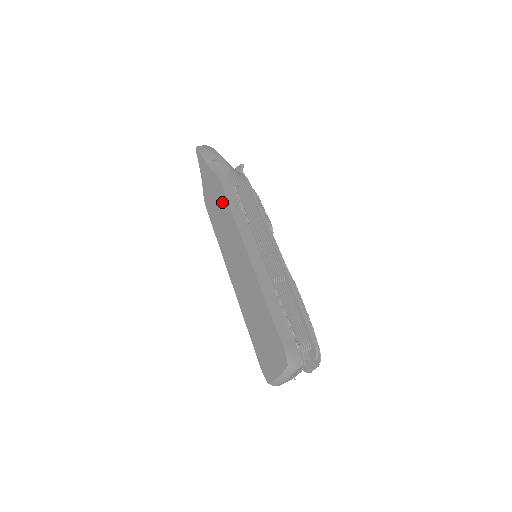
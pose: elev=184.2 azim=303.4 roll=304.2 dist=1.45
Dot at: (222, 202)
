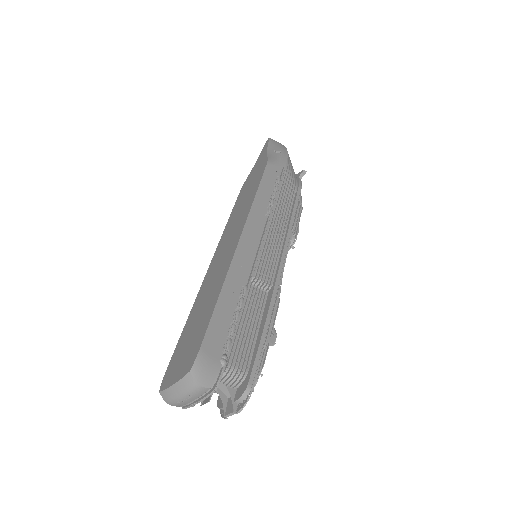
Dot at: (255, 184)
